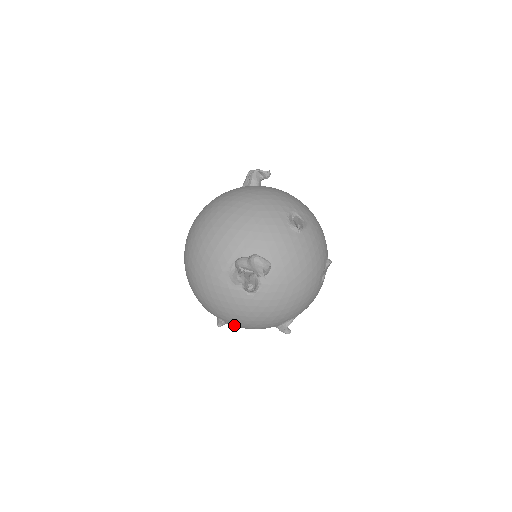
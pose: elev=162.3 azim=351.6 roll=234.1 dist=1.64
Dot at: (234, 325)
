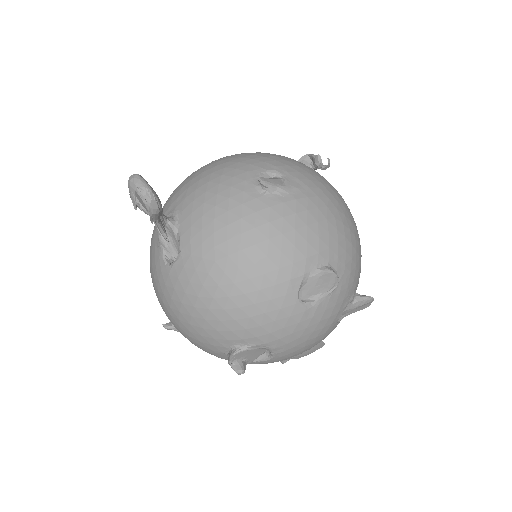
Dot at: occluded
